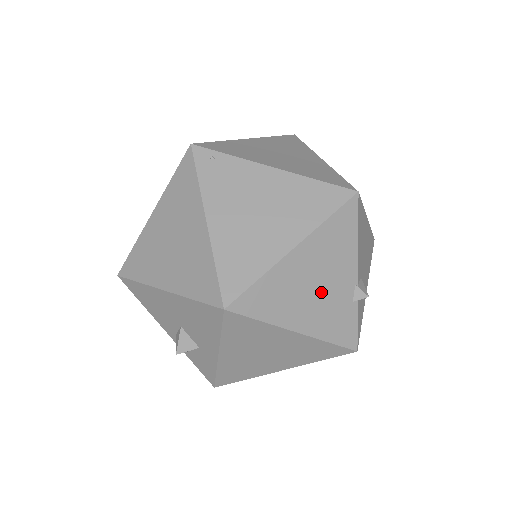
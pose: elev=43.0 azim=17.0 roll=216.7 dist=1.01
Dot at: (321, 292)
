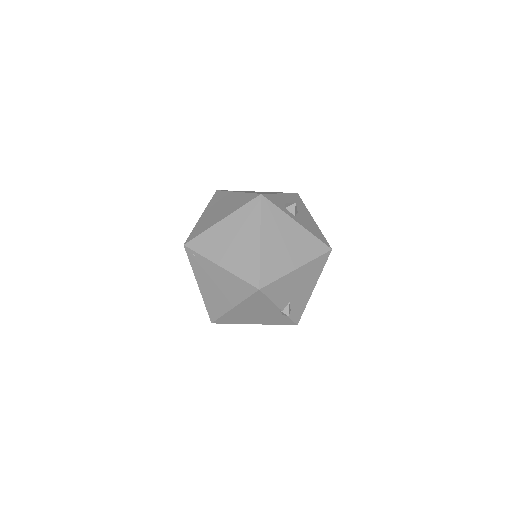
Dot at: (260, 315)
